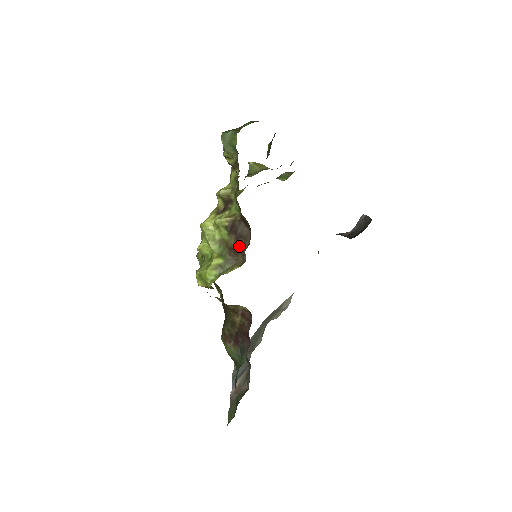
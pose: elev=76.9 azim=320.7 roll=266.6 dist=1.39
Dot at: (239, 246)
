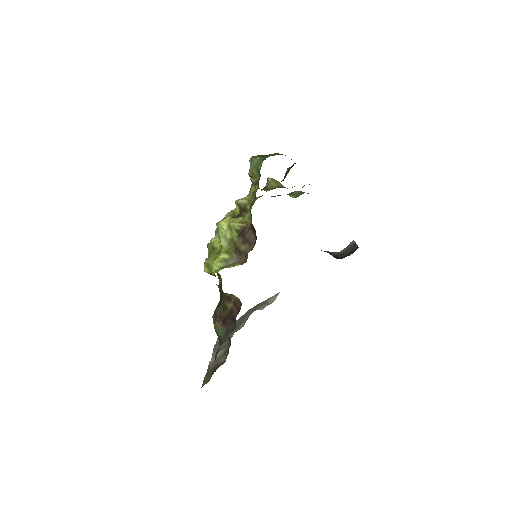
Dot at: (244, 248)
